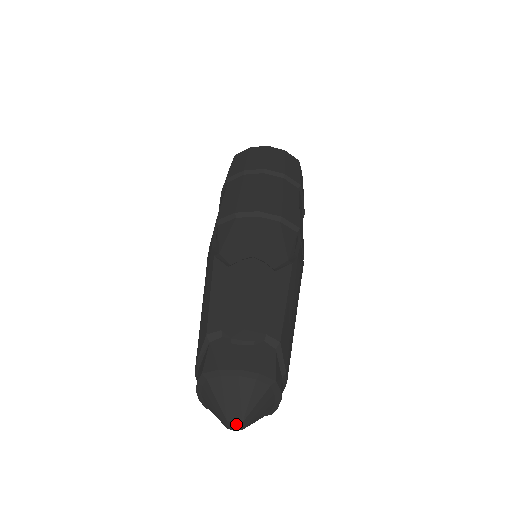
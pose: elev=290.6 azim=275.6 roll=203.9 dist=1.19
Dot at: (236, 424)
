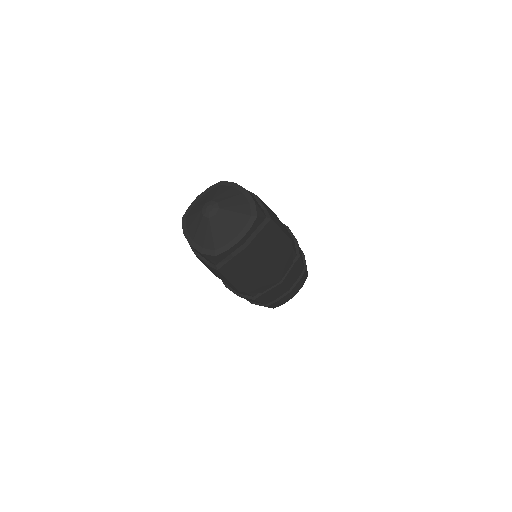
Dot at: (215, 205)
